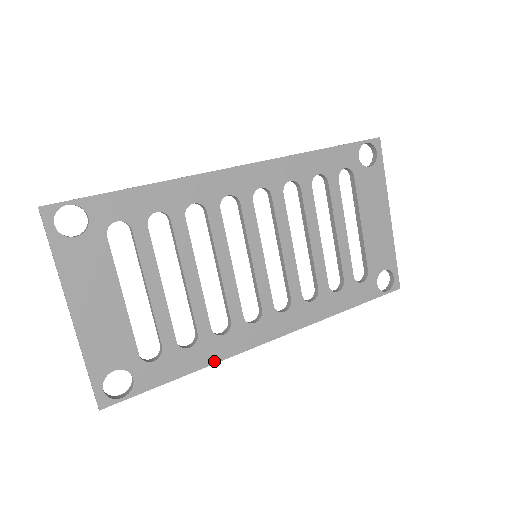
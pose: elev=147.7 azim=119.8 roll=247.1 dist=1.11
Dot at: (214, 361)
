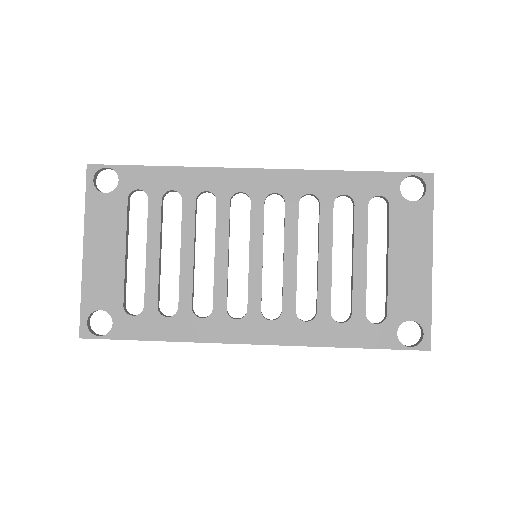
Dot at: (186, 339)
